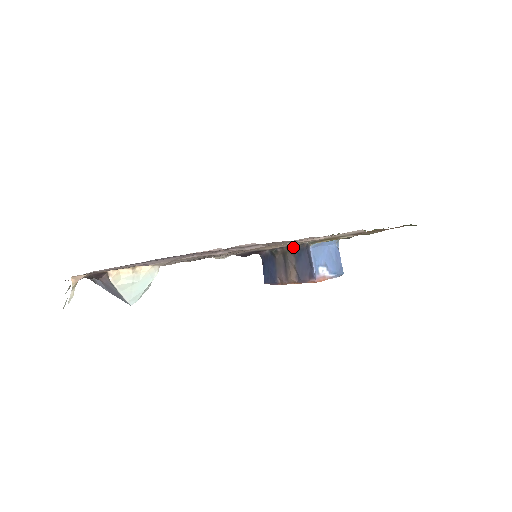
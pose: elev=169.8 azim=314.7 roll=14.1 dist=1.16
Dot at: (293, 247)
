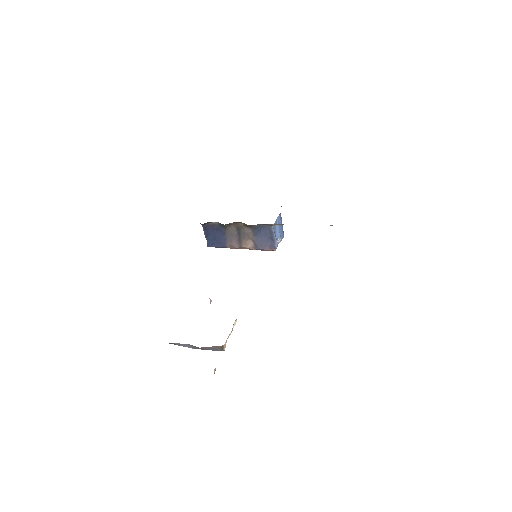
Dot at: (253, 225)
